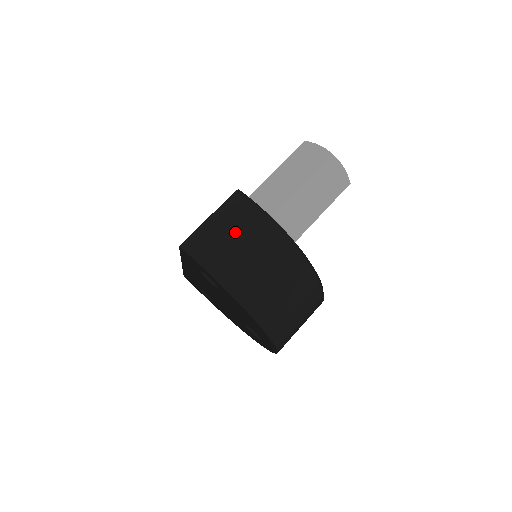
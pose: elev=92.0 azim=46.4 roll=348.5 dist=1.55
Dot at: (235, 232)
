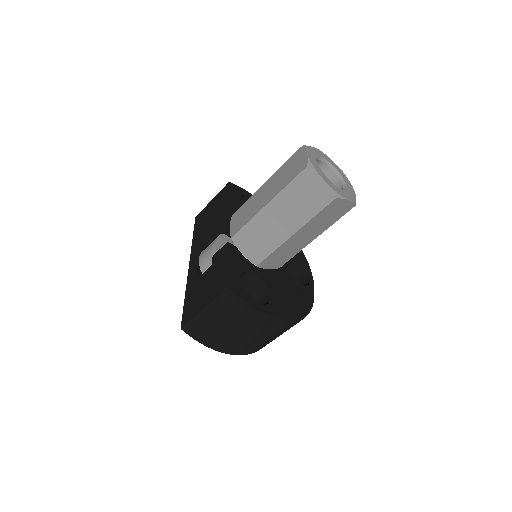
Dot at: (226, 324)
